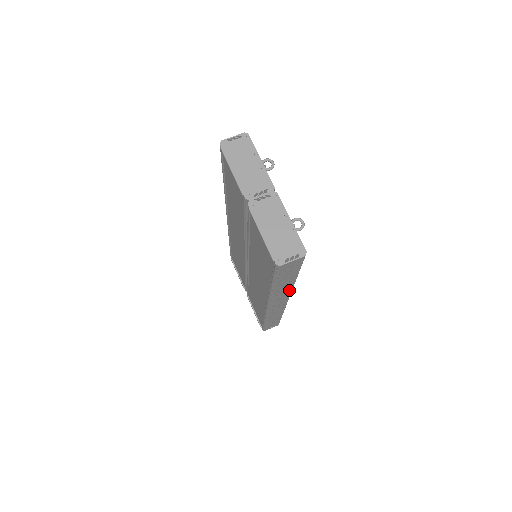
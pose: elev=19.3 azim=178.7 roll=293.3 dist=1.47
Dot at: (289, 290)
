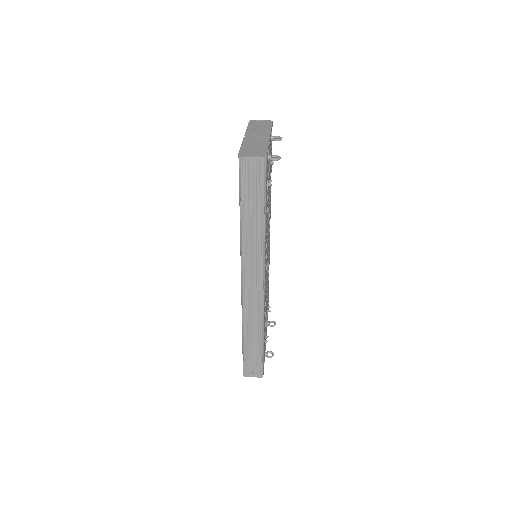
Dot at: (260, 249)
